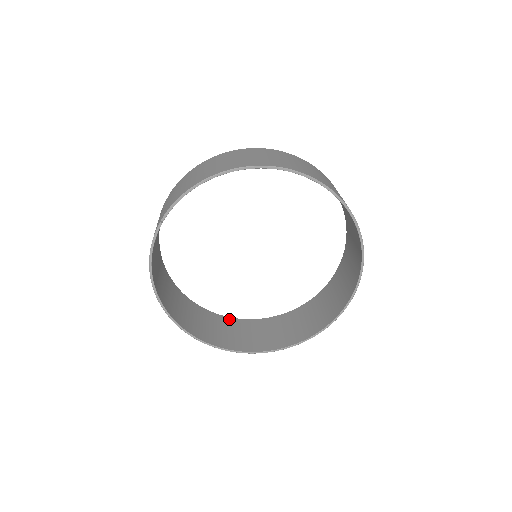
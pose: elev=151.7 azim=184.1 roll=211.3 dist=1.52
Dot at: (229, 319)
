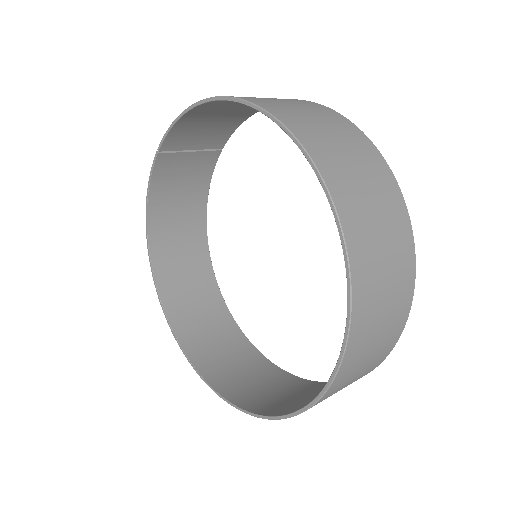
Dot at: (242, 338)
